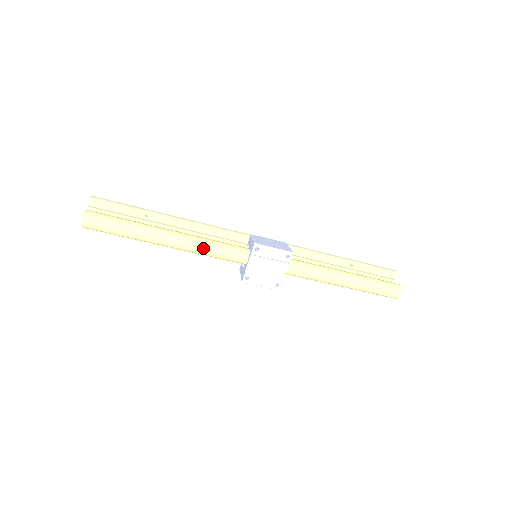
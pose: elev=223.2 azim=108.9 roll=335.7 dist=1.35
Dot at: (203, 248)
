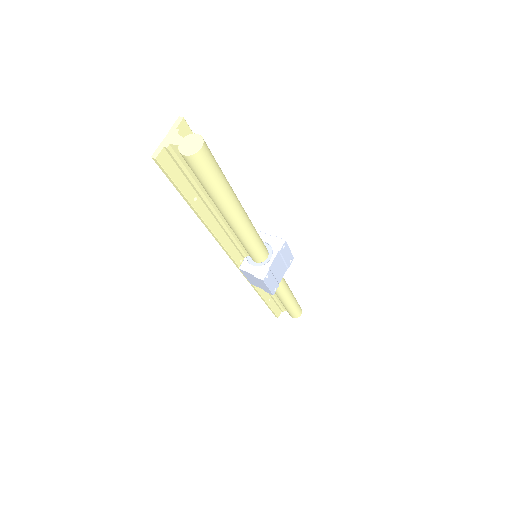
Dot at: (254, 232)
